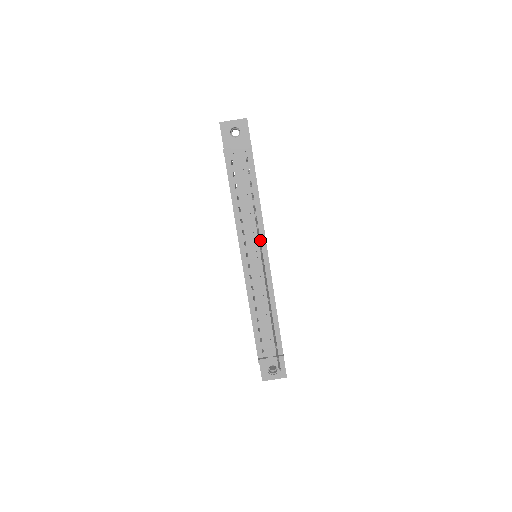
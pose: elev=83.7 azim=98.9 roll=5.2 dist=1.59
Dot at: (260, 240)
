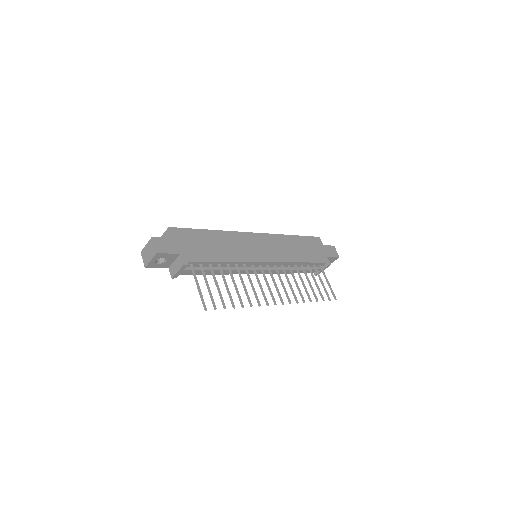
Dot at: (252, 265)
